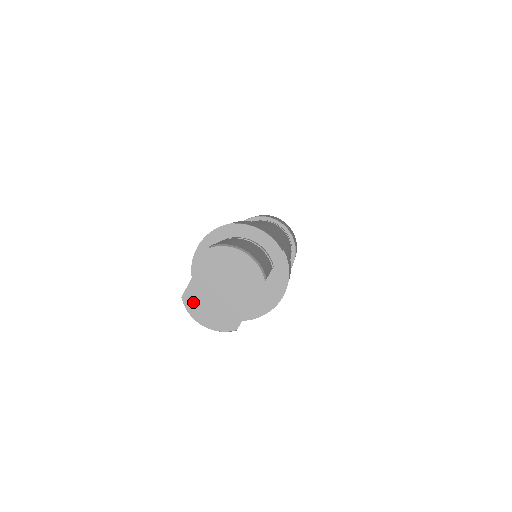
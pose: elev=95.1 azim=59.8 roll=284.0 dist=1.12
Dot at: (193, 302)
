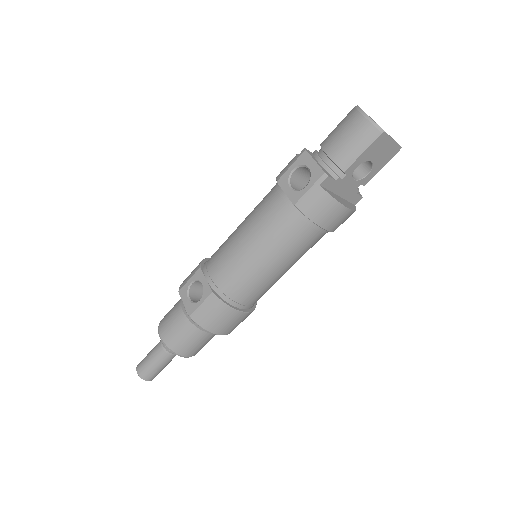
Dot at: occluded
